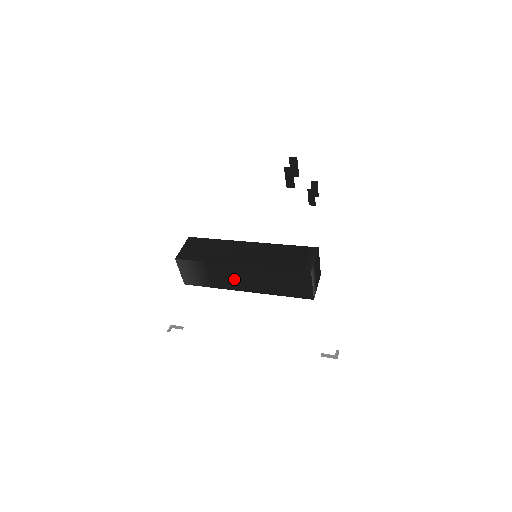
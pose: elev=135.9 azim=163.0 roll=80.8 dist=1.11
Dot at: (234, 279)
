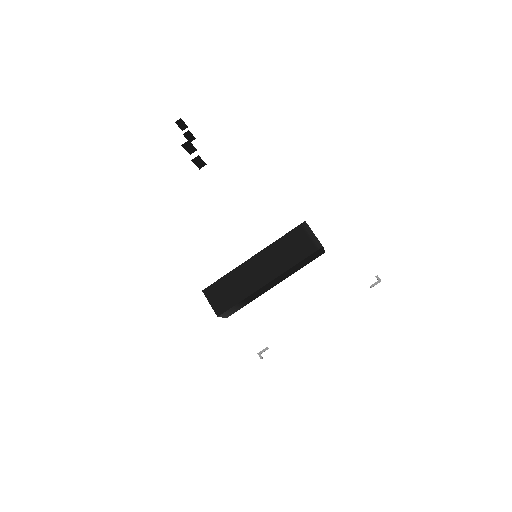
Dot at: (266, 289)
